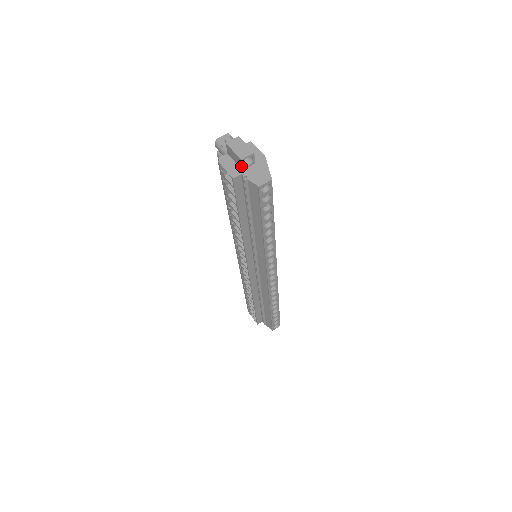
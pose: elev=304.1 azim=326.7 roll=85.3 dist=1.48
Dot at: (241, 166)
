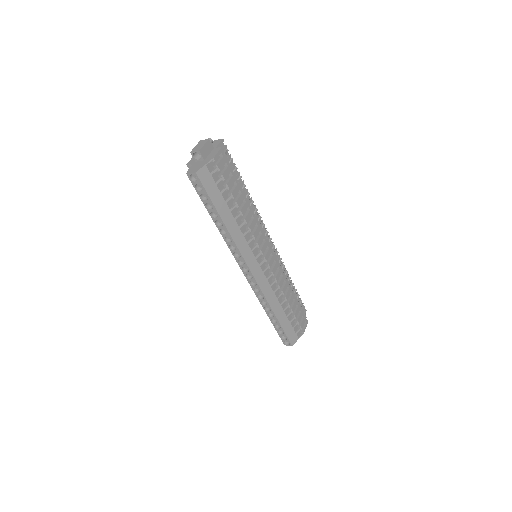
Dot at: (194, 158)
